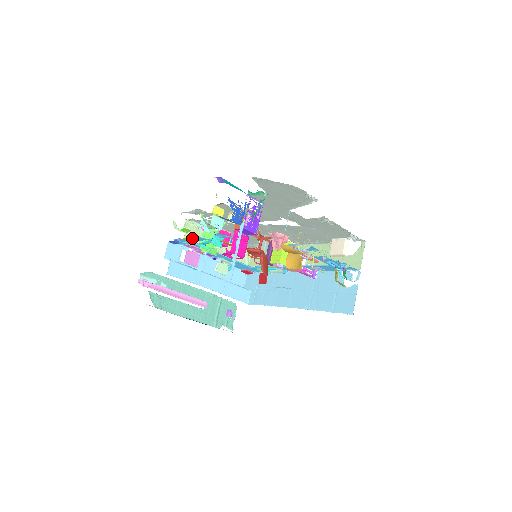
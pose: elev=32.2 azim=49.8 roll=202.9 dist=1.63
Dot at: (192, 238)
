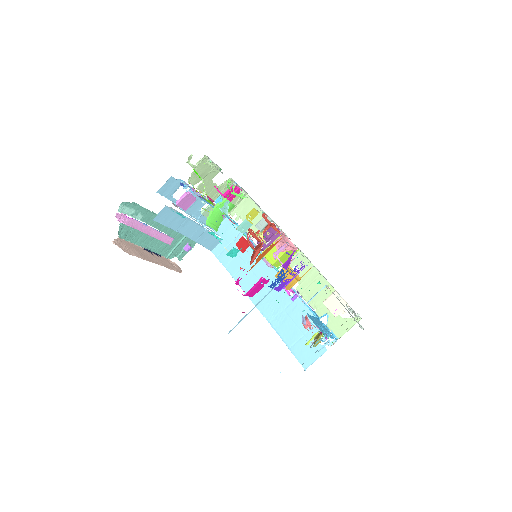
Dot at: (204, 209)
